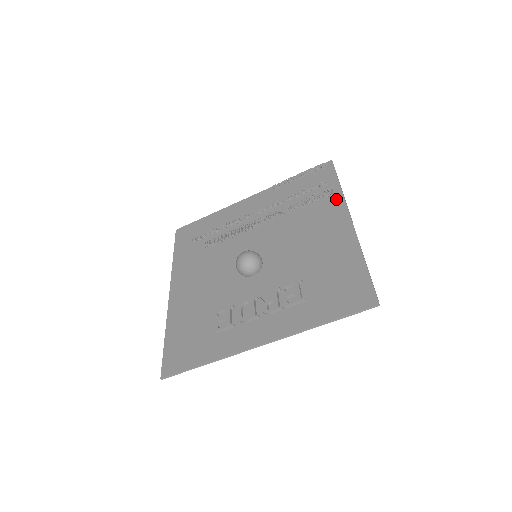
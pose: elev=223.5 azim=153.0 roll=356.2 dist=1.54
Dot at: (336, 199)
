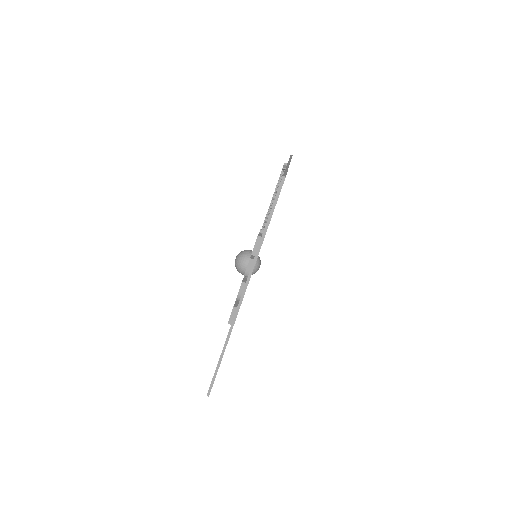
Dot at: occluded
